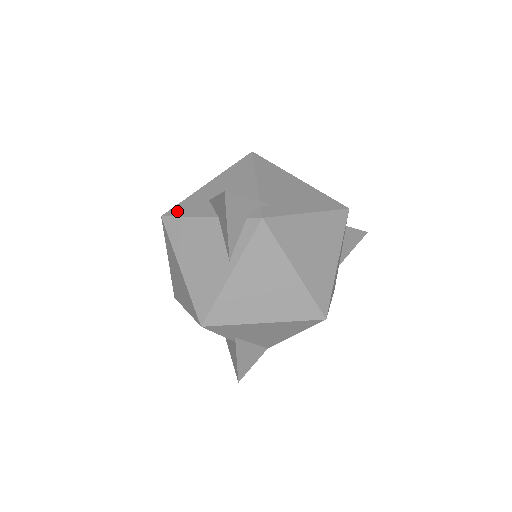
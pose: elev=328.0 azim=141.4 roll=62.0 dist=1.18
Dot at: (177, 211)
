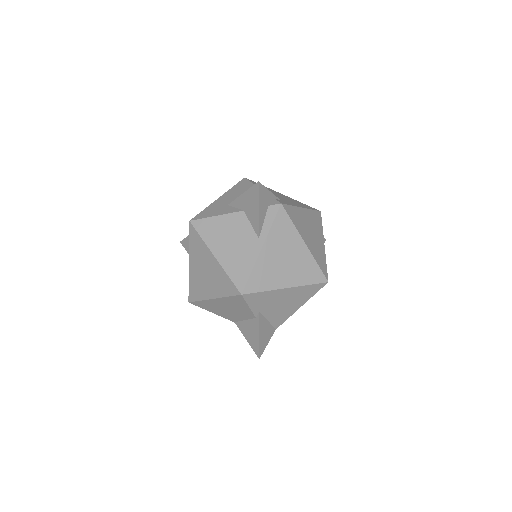
Dot at: (203, 215)
